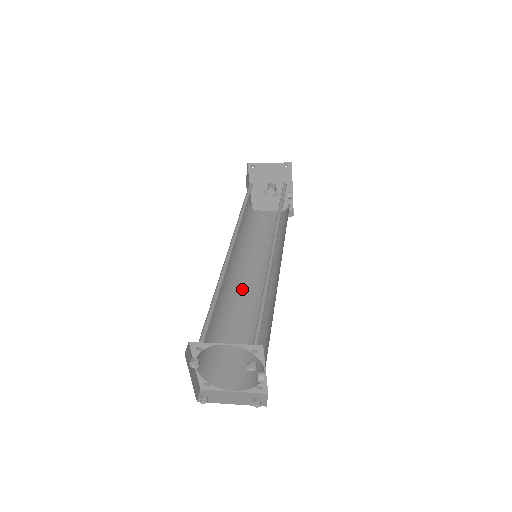
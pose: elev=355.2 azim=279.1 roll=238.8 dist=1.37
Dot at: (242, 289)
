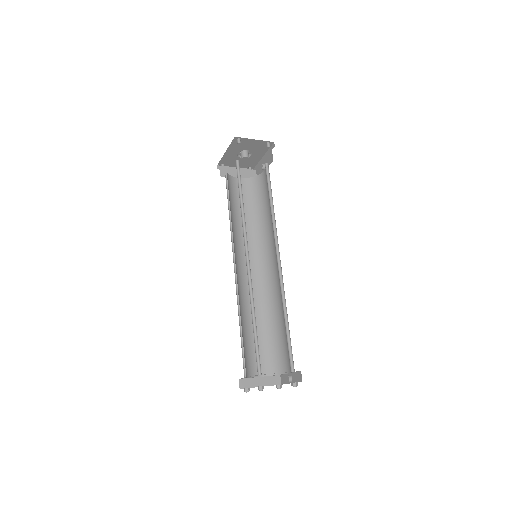
Dot at: (242, 280)
